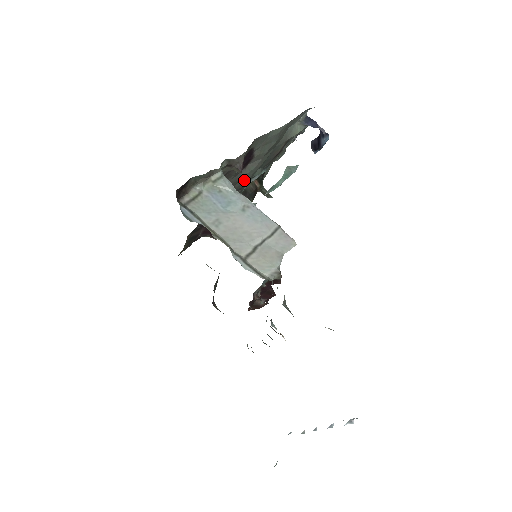
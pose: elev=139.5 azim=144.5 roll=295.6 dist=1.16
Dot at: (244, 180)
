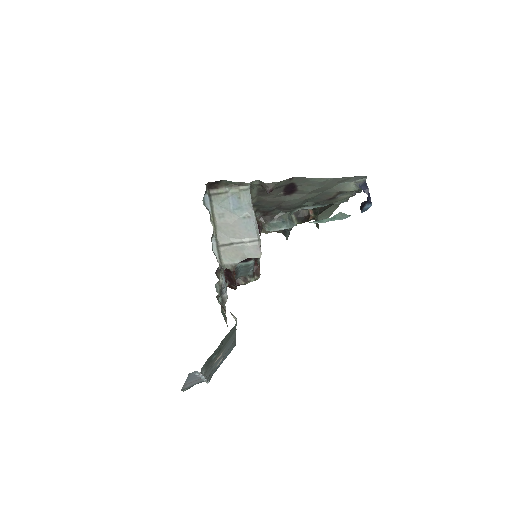
Dot at: (290, 203)
